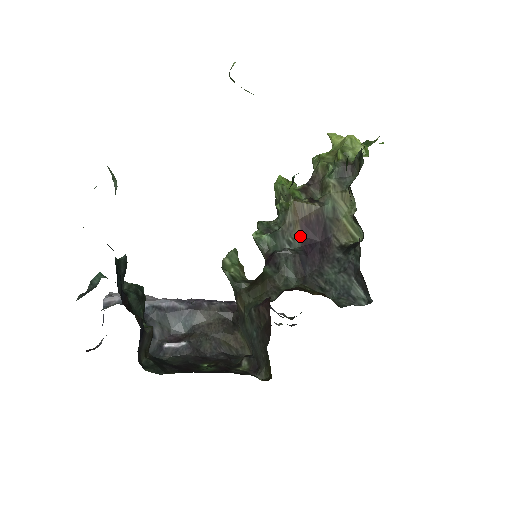
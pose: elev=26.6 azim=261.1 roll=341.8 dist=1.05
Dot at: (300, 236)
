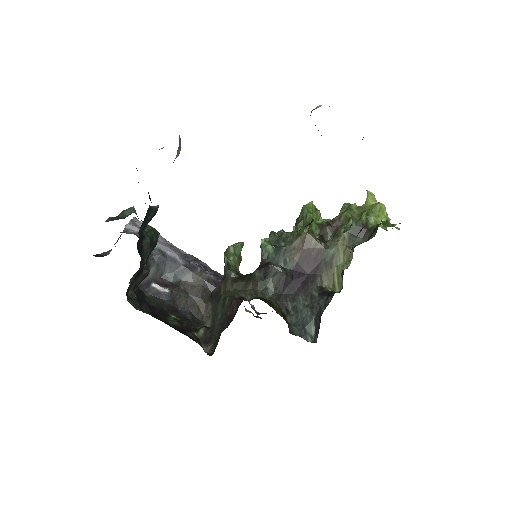
Dot at: (296, 261)
